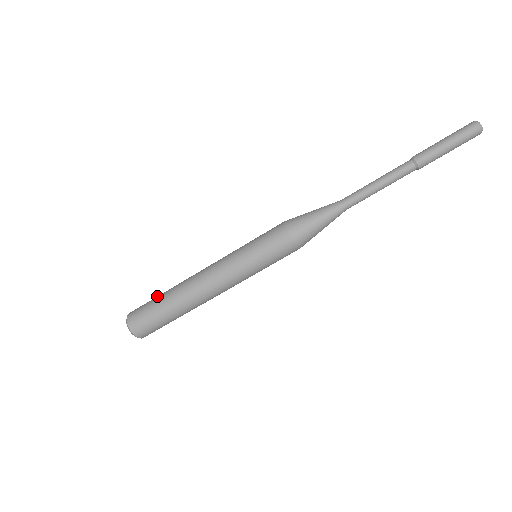
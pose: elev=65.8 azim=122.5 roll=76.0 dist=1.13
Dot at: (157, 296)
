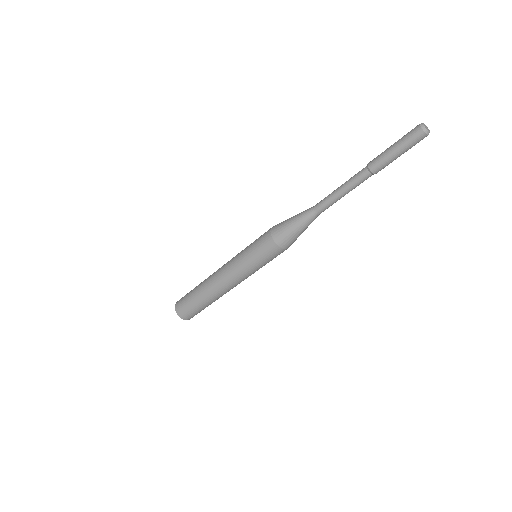
Dot at: (191, 291)
